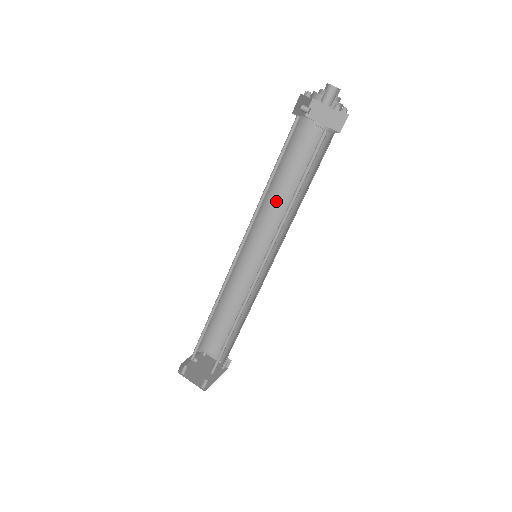
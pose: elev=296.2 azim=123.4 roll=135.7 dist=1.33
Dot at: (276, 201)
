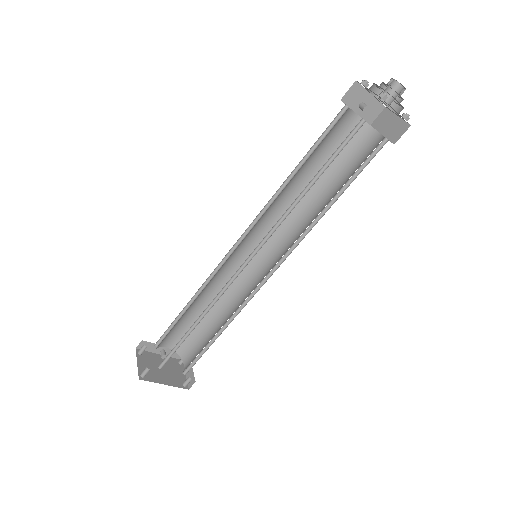
Dot at: (305, 209)
